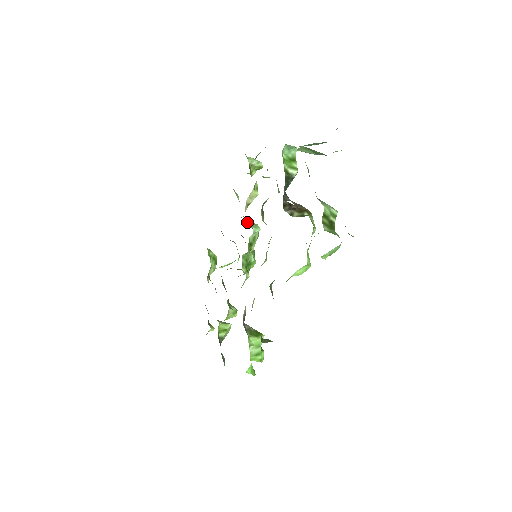
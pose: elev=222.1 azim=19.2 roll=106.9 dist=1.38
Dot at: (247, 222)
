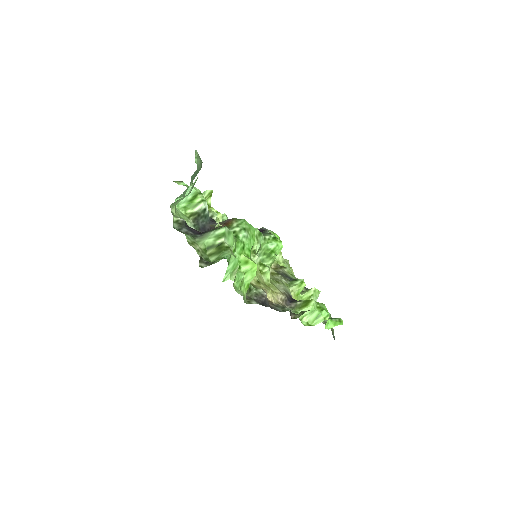
Dot at: occluded
